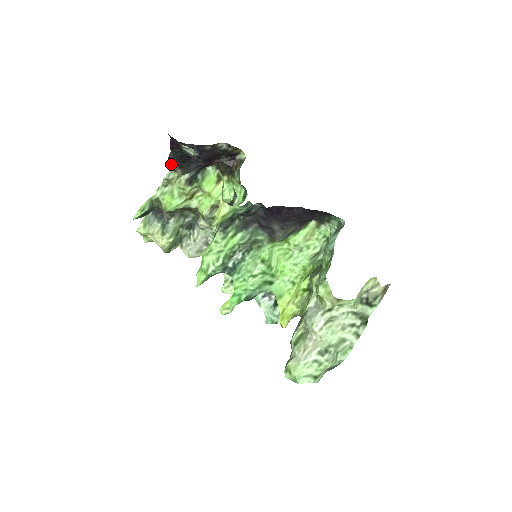
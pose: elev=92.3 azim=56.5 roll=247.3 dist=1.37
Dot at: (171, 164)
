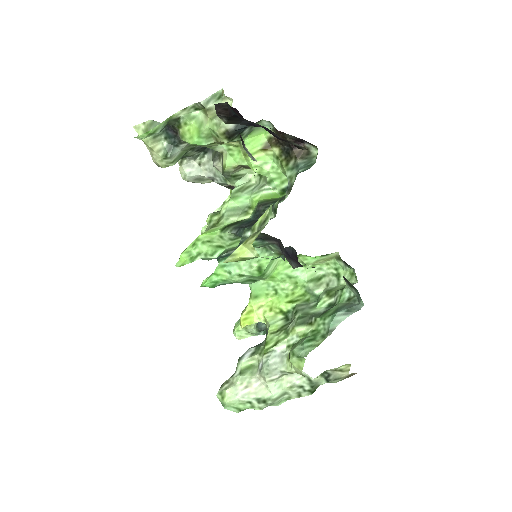
Dot at: (218, 112)
